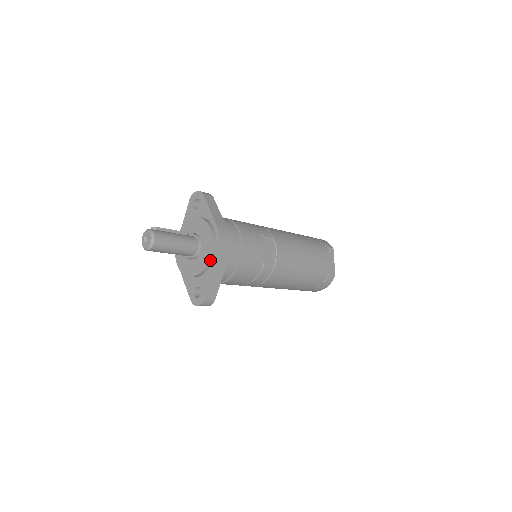
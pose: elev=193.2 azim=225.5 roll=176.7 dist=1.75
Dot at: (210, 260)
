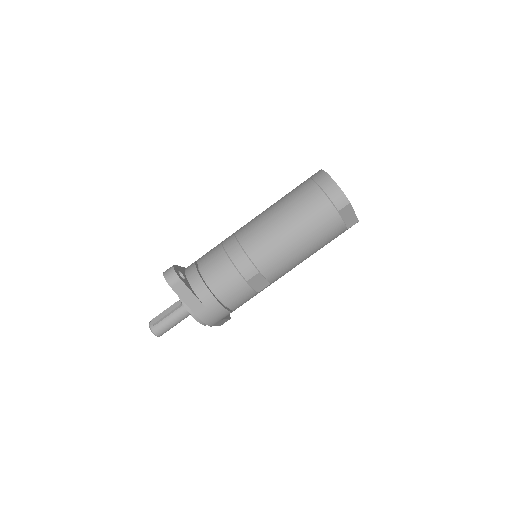
Dot at: occluded
